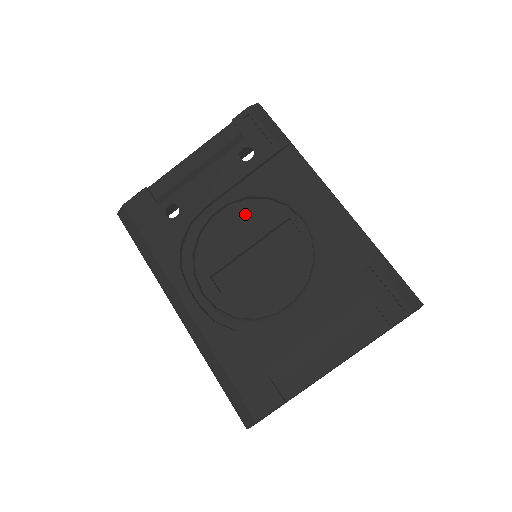
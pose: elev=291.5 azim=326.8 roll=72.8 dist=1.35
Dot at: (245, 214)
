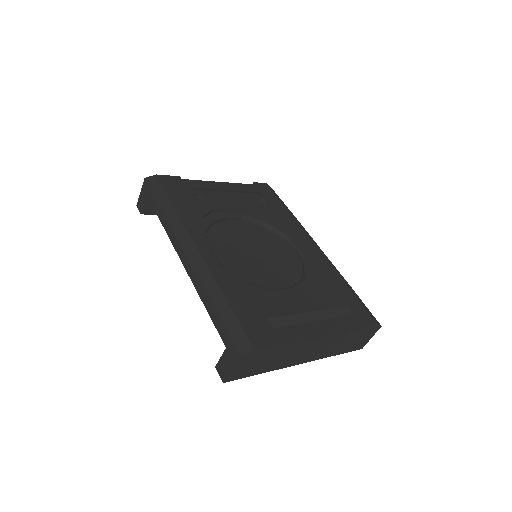
Dot at: (253, 230)
